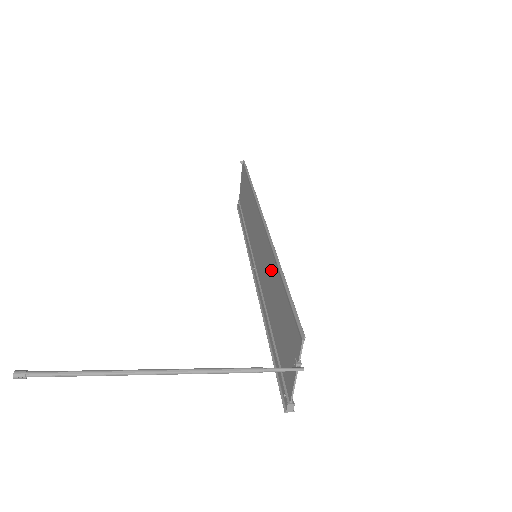
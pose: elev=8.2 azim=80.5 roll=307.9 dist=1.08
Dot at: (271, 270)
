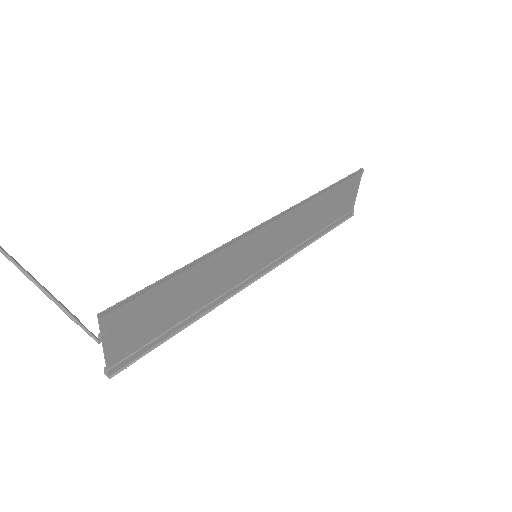
Dot at: (212, 266)
